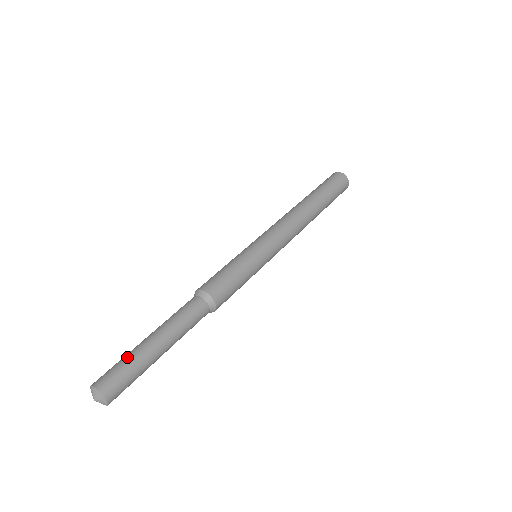
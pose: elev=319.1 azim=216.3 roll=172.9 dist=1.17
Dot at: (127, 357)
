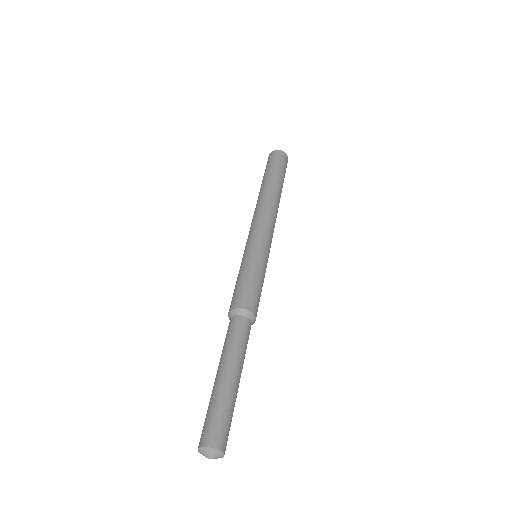
Dot at: (211, 404)
